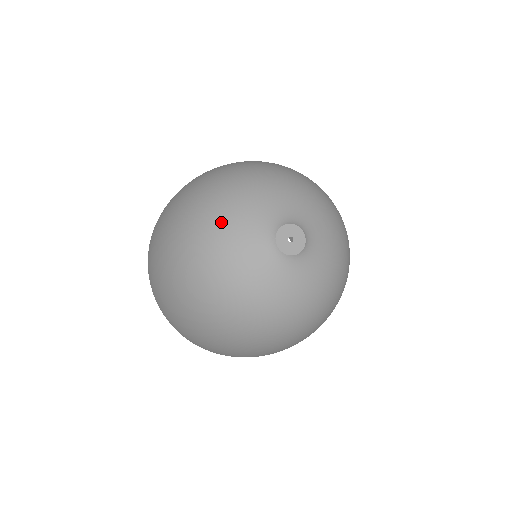
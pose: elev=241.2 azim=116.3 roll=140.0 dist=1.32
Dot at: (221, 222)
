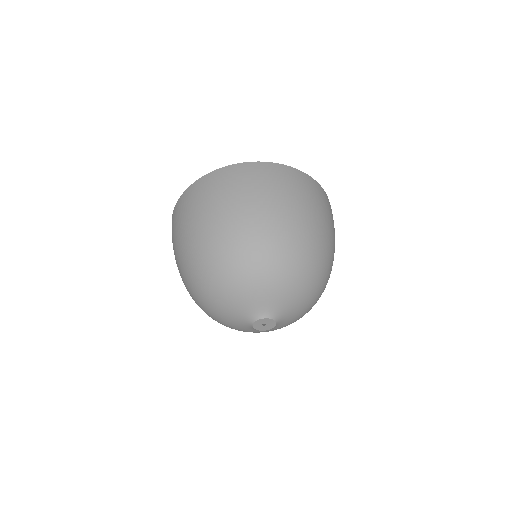
Dot at: (218, 298)
